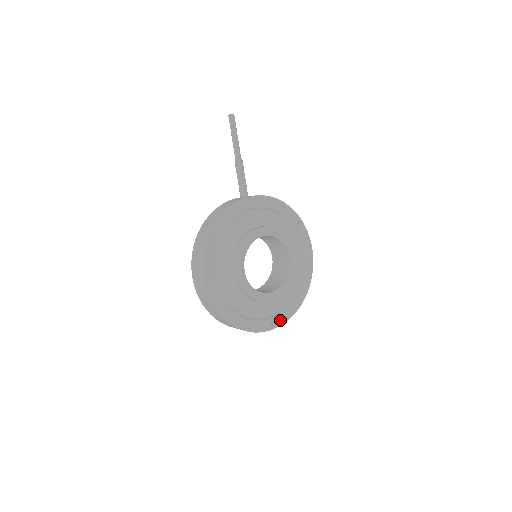
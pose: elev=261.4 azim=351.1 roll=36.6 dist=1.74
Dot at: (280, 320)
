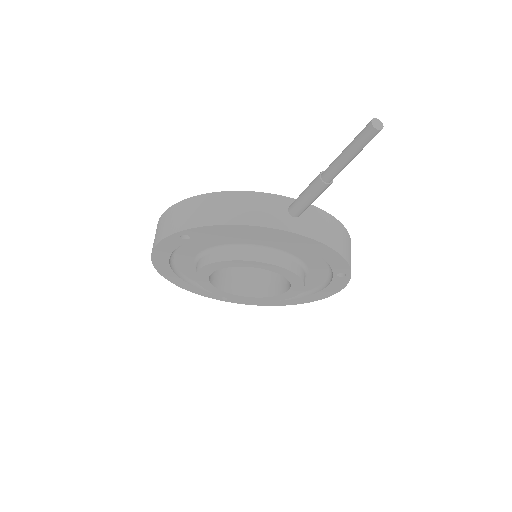
Dot at: (236, 301)
